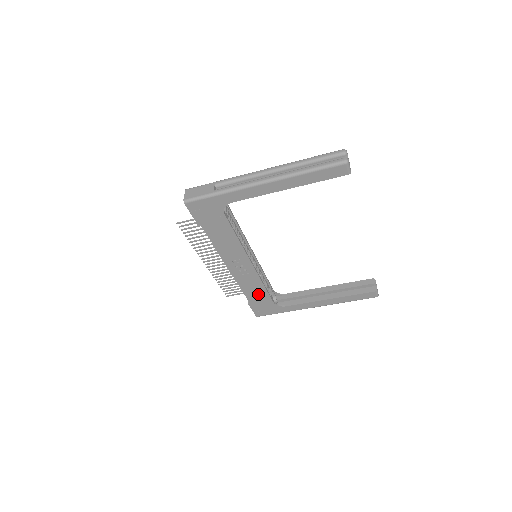
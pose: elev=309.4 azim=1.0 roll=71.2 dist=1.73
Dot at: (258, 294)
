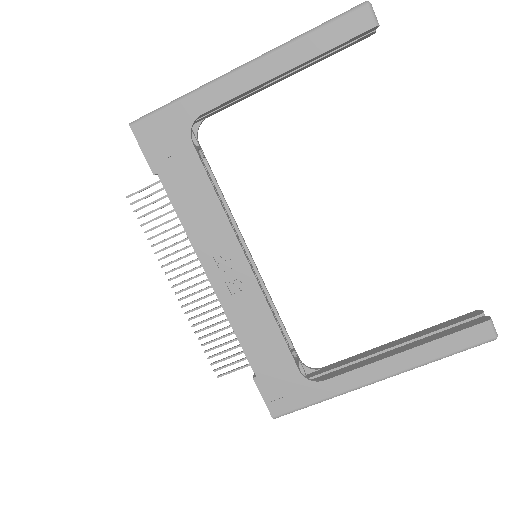
Dot at: (268, 347)
